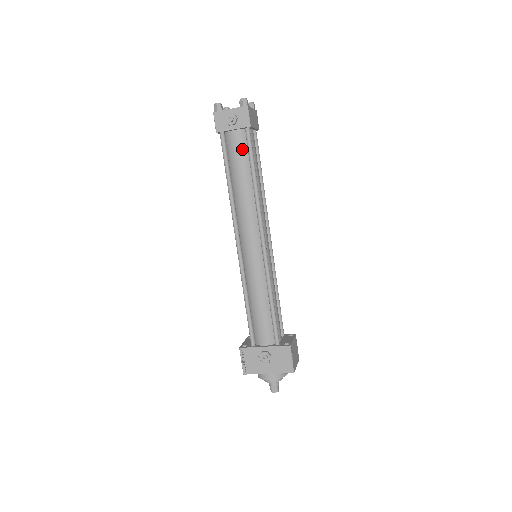
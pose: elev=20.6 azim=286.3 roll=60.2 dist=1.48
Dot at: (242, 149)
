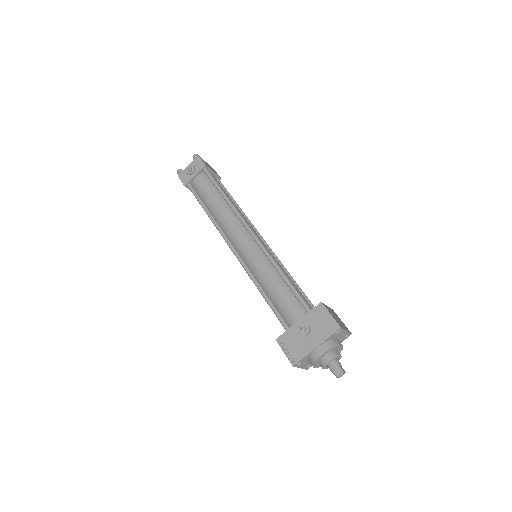
Dot at: (207, 184)
